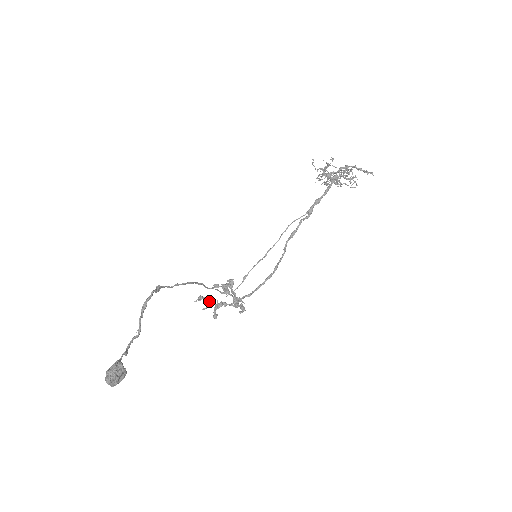
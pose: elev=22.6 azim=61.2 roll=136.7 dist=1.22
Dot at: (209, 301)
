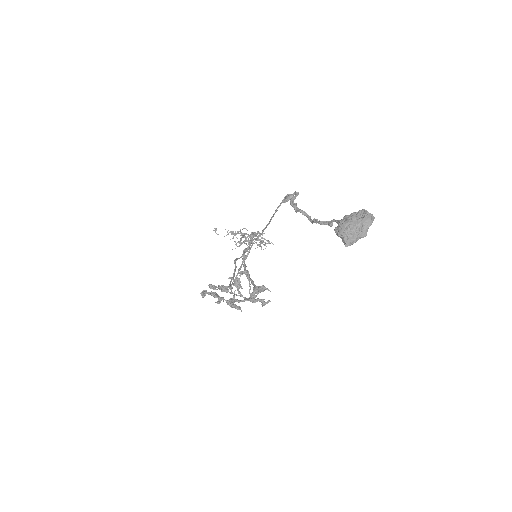
Dot at: (219, 296)
